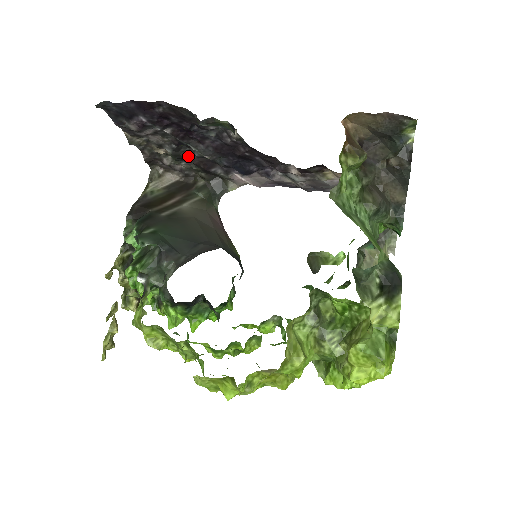
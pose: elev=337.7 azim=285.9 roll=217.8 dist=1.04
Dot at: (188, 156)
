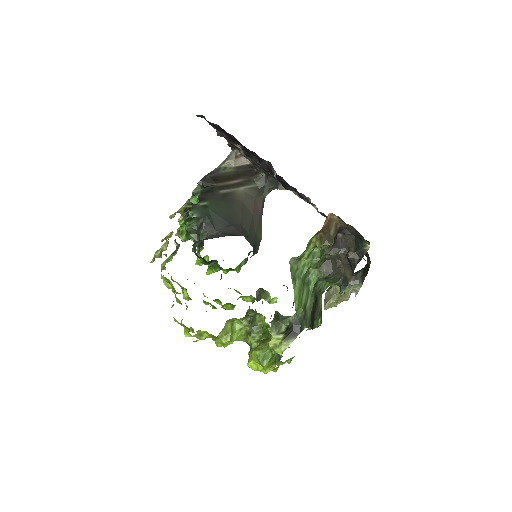
Dot at: occluded
